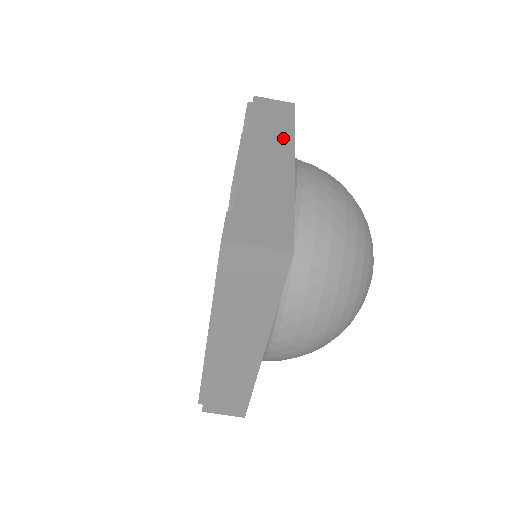
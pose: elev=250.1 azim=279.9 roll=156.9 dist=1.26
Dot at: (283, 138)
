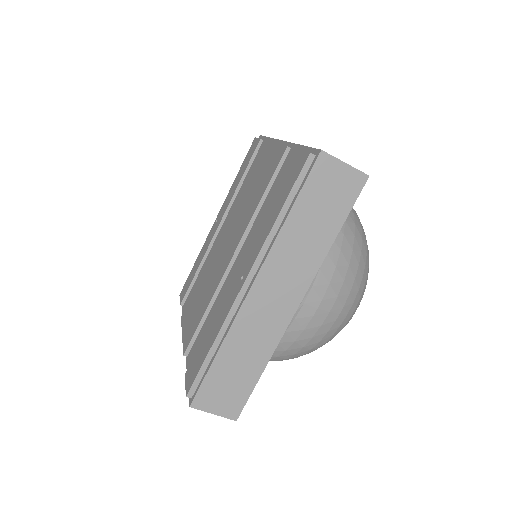
Dot at: occluded
